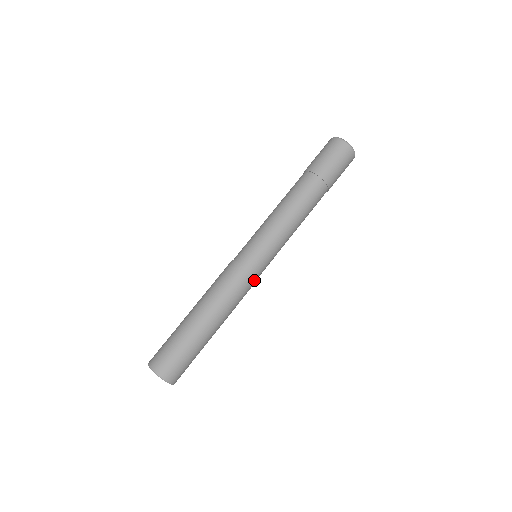
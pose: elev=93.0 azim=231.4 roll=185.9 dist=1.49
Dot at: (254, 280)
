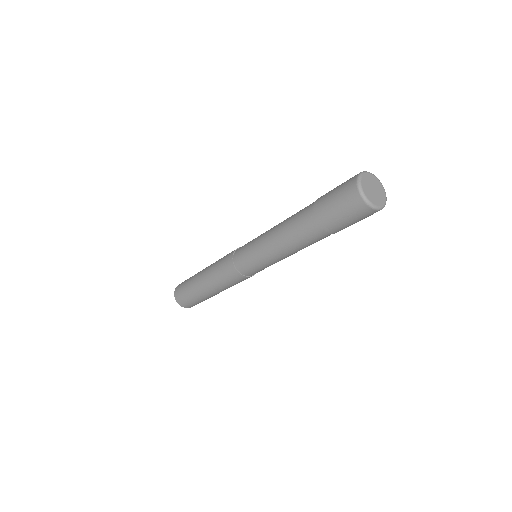
Dot at: (239, 275)
